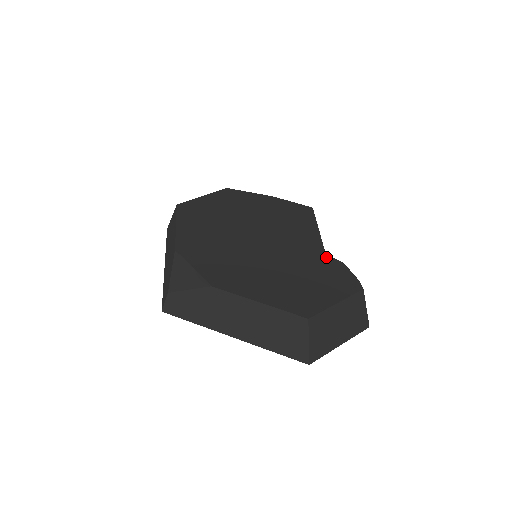
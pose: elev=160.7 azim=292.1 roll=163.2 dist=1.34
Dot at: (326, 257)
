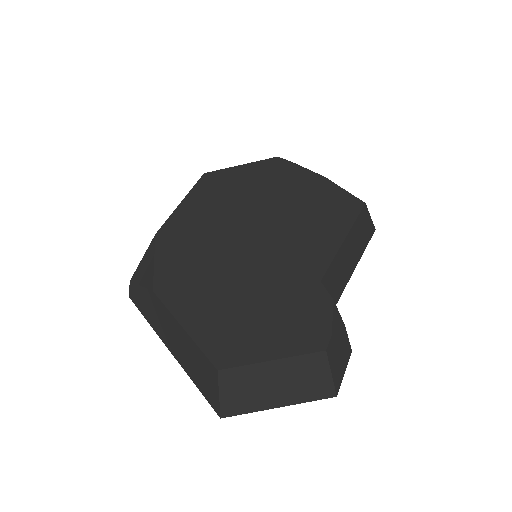
Dot at: (317, 286)
